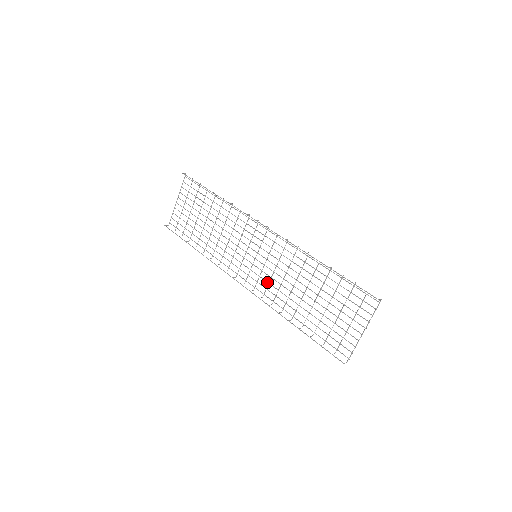
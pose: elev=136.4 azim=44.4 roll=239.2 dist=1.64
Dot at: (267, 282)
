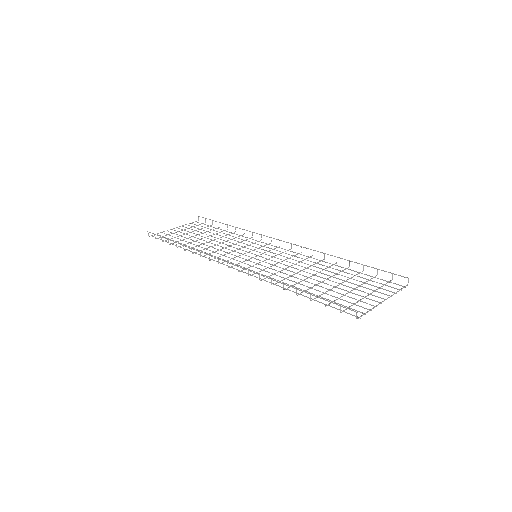
Dot at: (261, 269)
